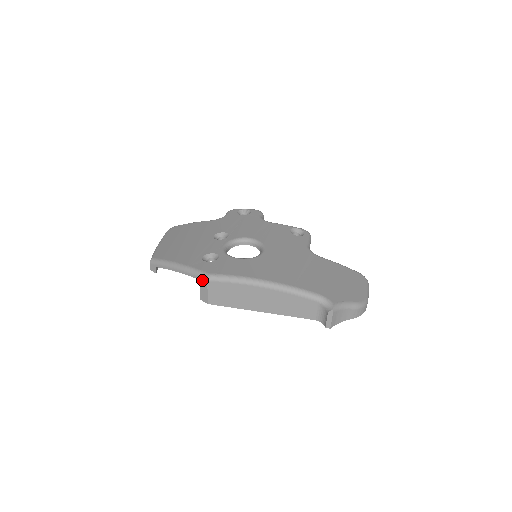
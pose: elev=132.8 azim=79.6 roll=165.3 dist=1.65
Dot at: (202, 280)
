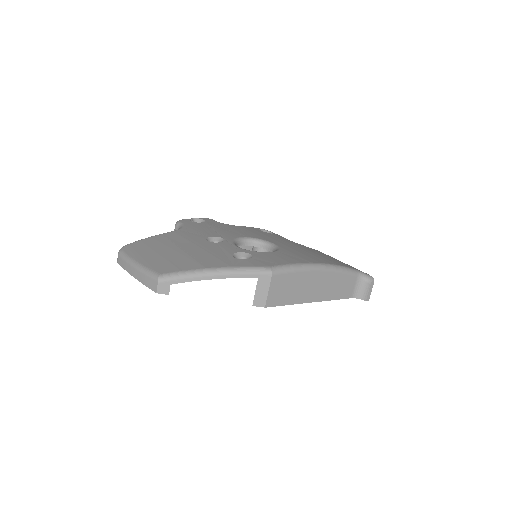
Dot at: (263, 277)
